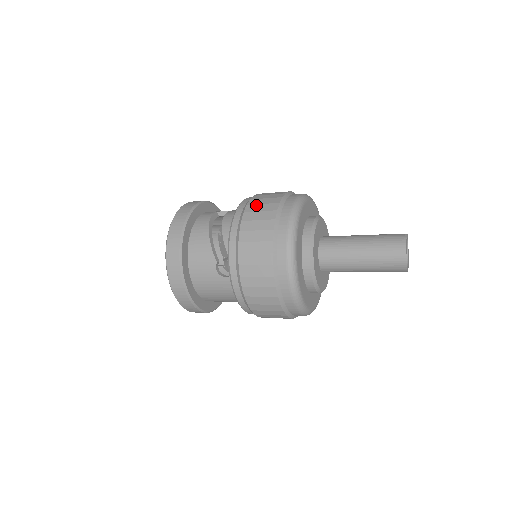
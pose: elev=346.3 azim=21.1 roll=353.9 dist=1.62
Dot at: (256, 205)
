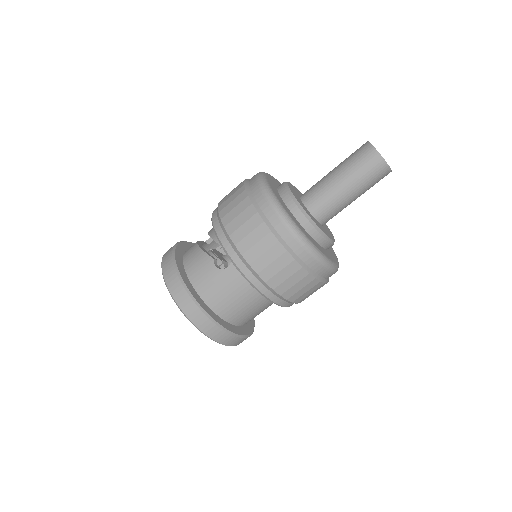
Dot at: occluded
